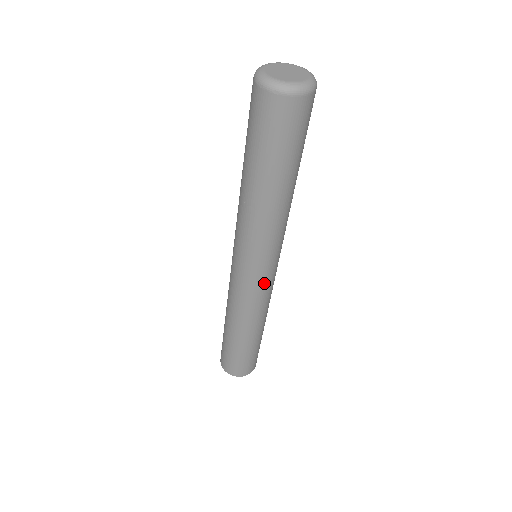
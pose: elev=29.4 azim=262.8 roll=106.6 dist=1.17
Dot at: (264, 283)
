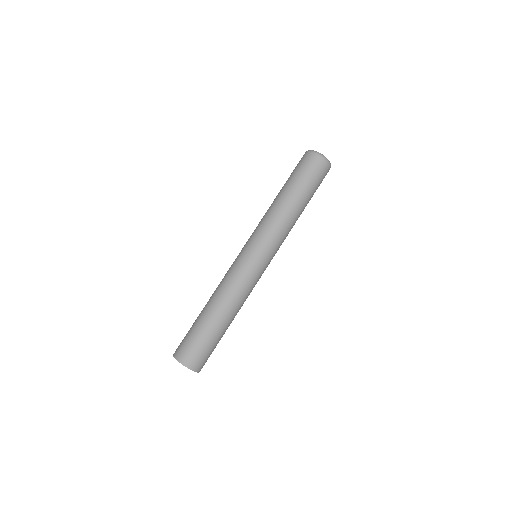
Dot at: (256, 268)
